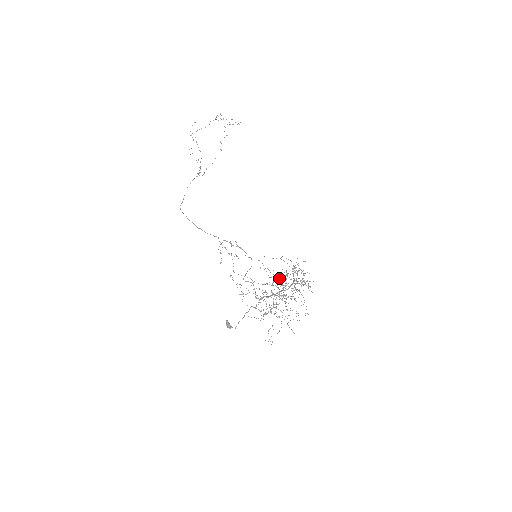
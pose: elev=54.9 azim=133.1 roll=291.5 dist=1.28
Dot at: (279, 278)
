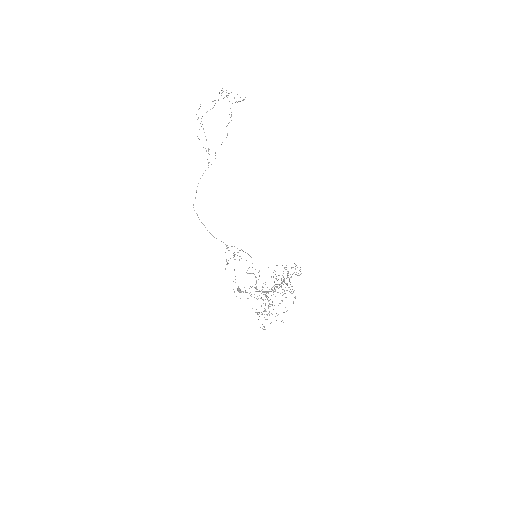
Dot at: occluded
